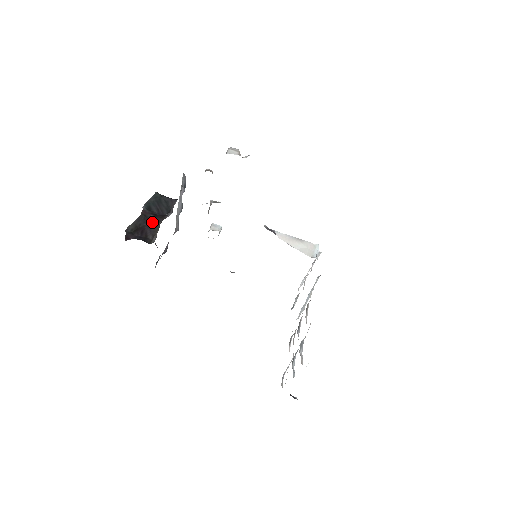
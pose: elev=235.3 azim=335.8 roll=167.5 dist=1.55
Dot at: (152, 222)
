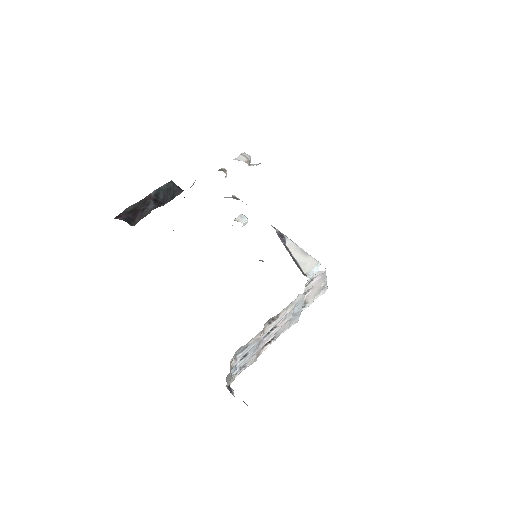
Dot at: (148, 207)
